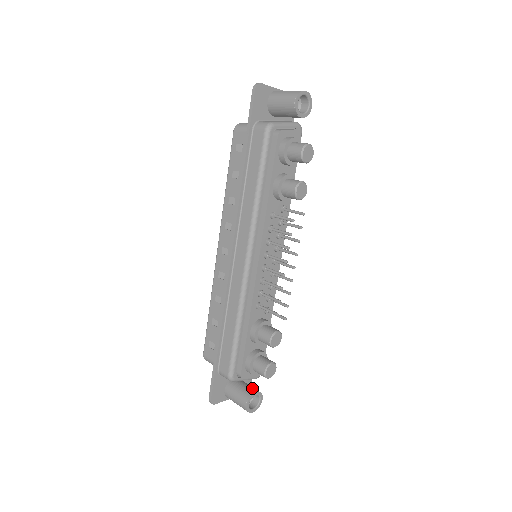
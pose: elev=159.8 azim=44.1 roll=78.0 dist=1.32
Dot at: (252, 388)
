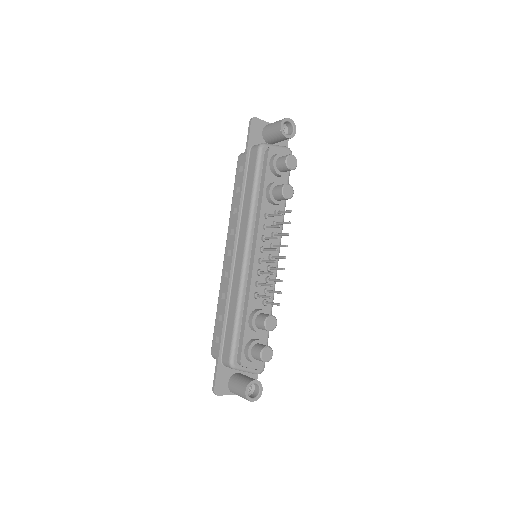
Dot at: (252, 378)
